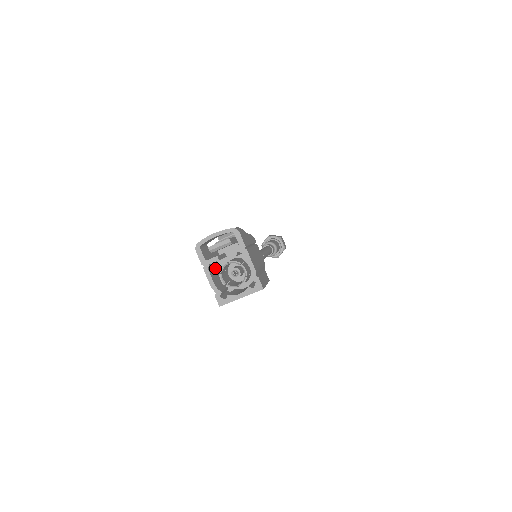
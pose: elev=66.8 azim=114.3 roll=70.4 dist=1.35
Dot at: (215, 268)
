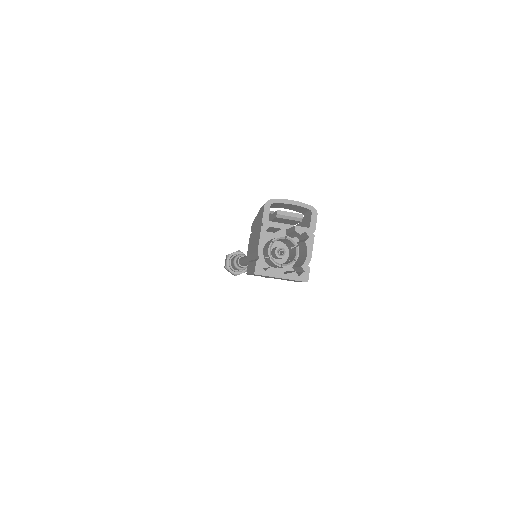
Dot at: occluded
